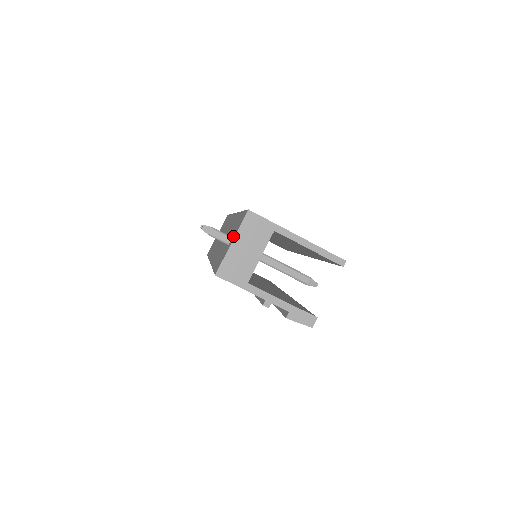
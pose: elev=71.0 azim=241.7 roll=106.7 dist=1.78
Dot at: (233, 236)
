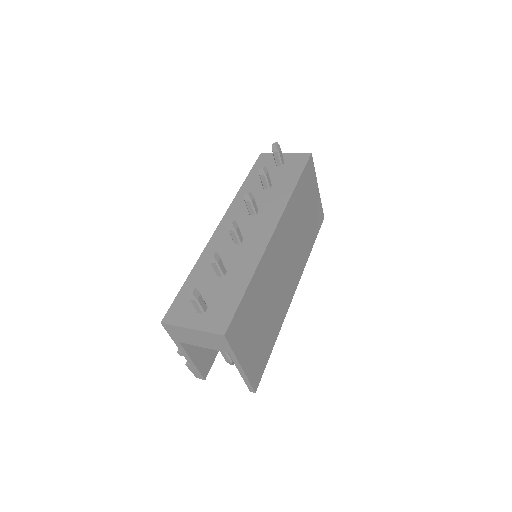
Dot at: (202, 319)
